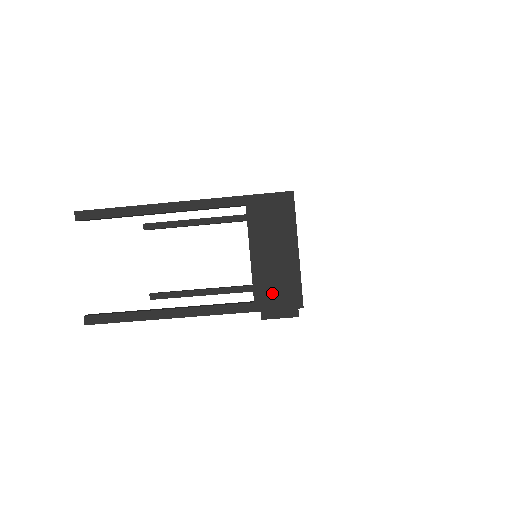
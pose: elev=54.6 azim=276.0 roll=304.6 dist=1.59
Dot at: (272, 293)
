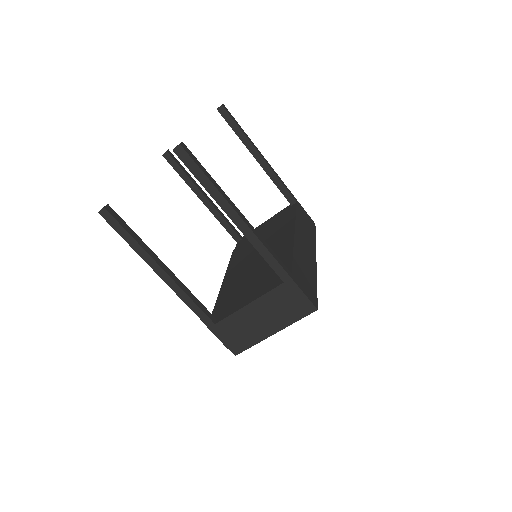
Dot at: (231, 332)
